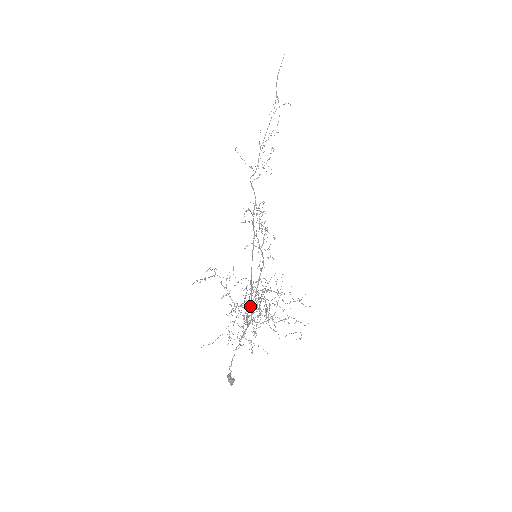
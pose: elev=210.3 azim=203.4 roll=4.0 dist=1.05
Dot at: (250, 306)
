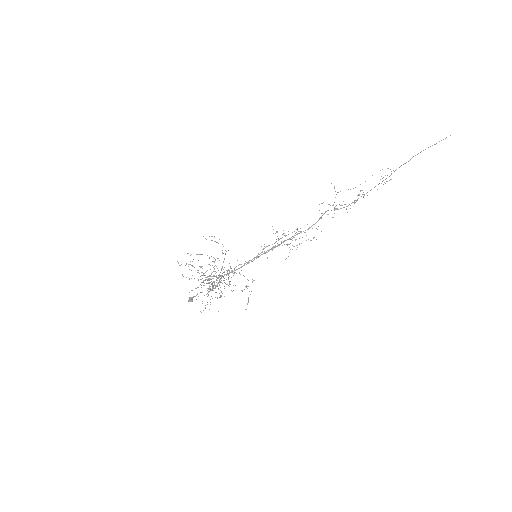
Dot at: (228, 277)
